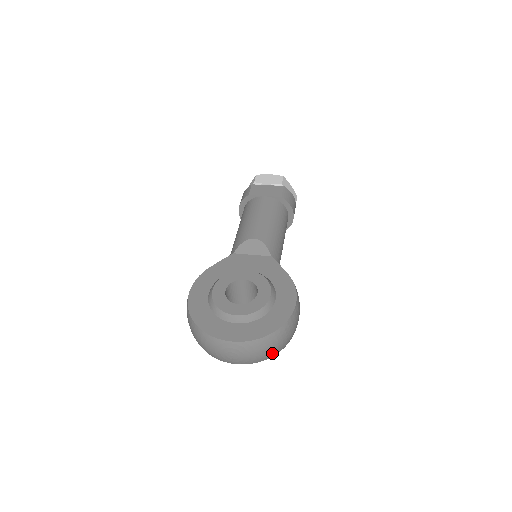
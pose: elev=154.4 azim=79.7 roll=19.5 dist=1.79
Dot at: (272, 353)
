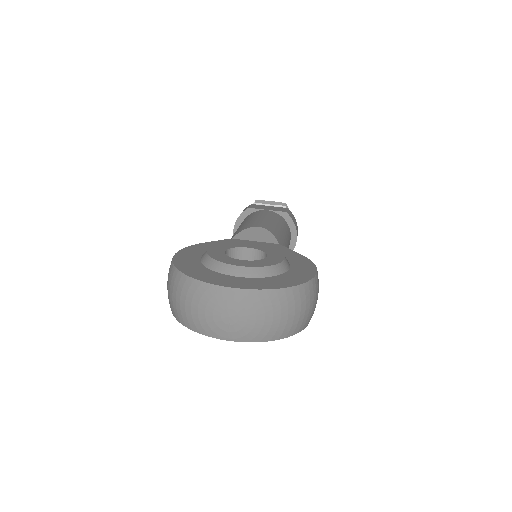
Dot at: (284, 327)
